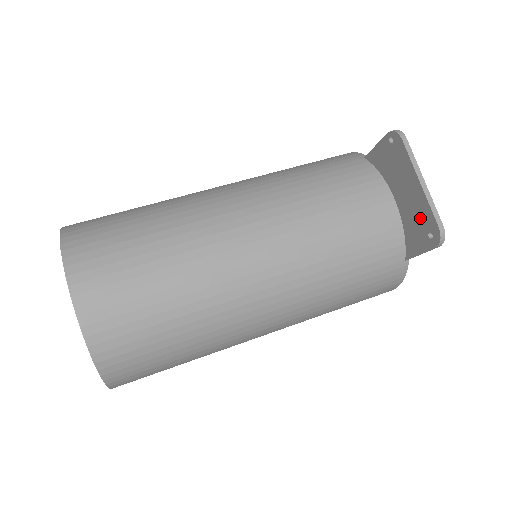
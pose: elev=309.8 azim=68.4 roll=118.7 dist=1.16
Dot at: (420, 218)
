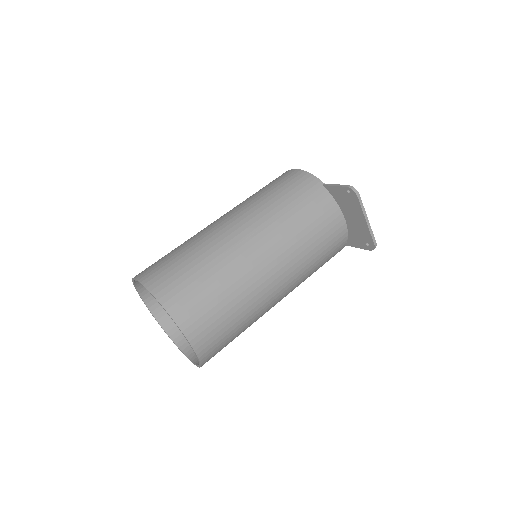
Dot at: (362, 235)
